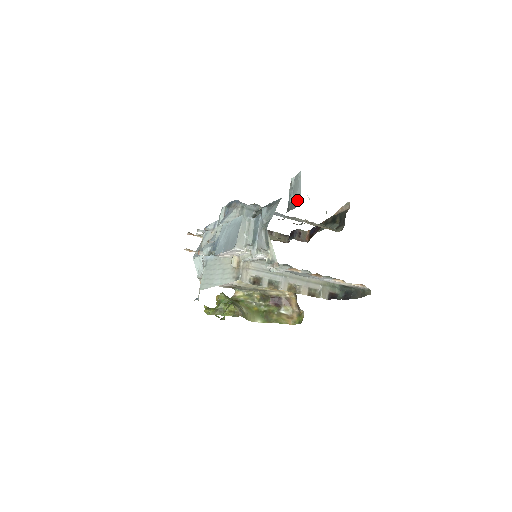
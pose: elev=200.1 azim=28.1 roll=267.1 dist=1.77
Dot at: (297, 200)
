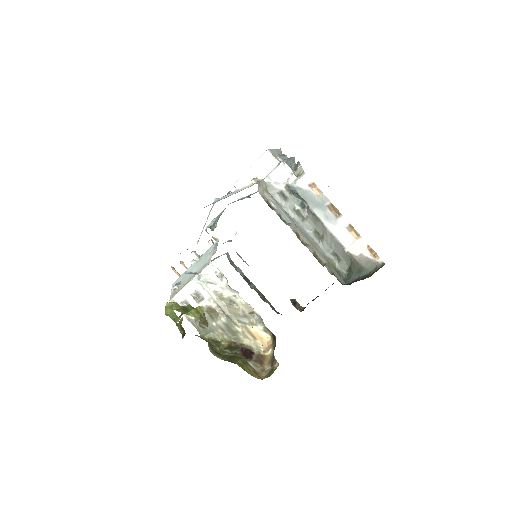
Dot at: occluded
